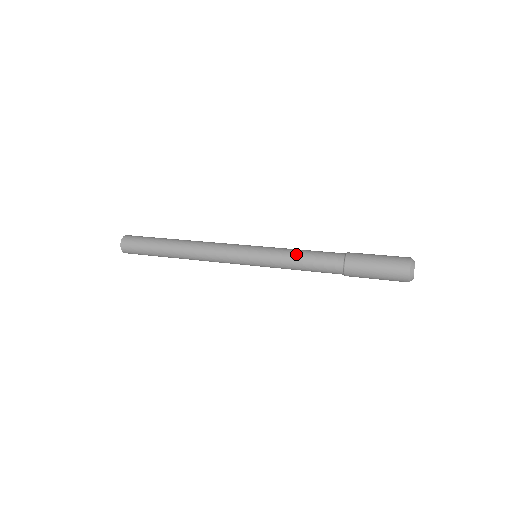
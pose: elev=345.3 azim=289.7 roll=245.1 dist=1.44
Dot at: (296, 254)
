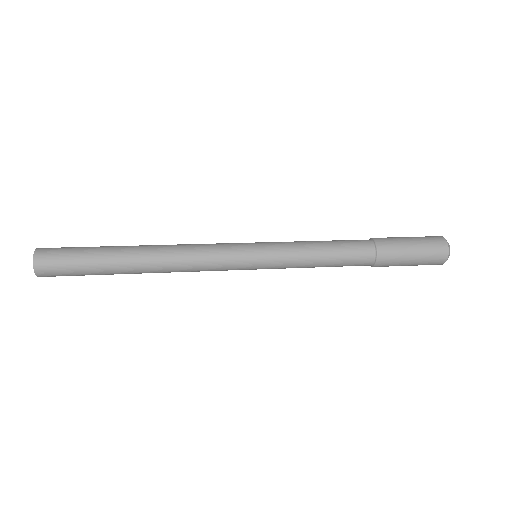
Dot at: (315, 249)
